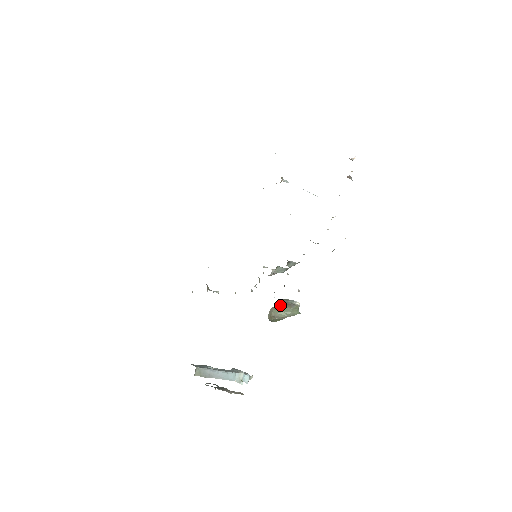
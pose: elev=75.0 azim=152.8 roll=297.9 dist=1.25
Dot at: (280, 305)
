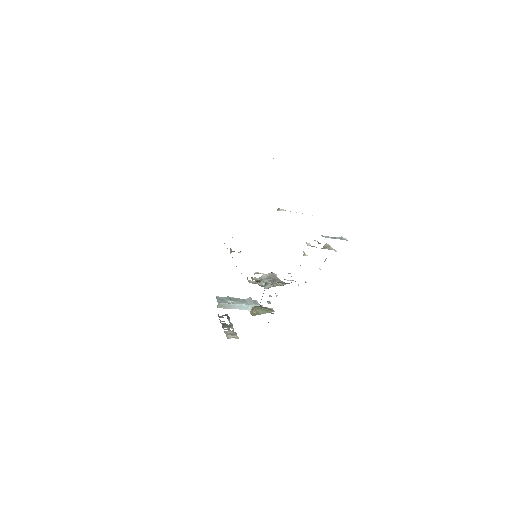
Dot at: (259, 306)
